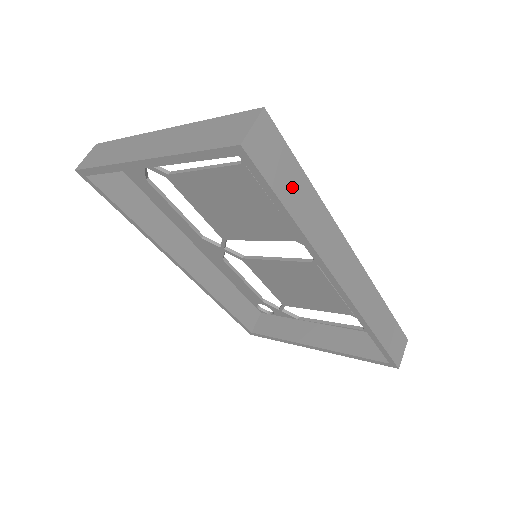
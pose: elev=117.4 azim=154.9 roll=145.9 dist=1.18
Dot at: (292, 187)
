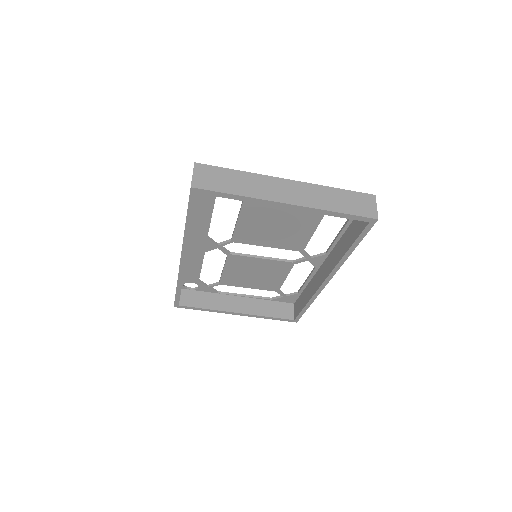
Dot at: occluded
